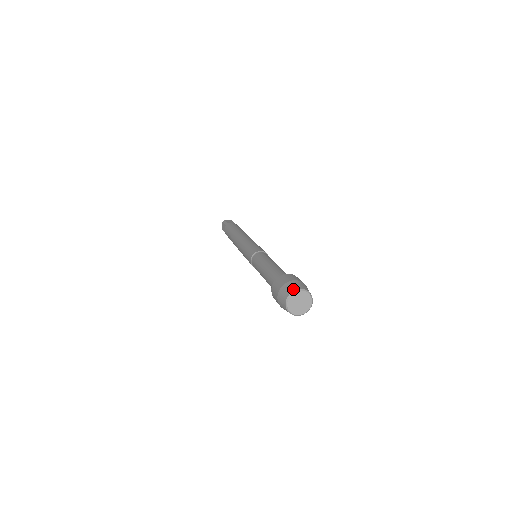
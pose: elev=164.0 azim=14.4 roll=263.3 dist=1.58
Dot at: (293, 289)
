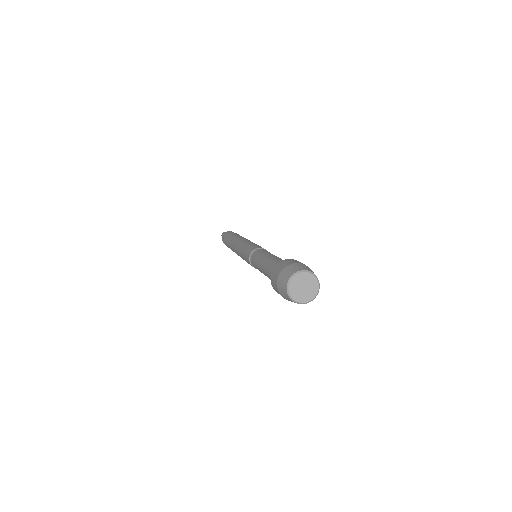
Dot at: (291, 274)
